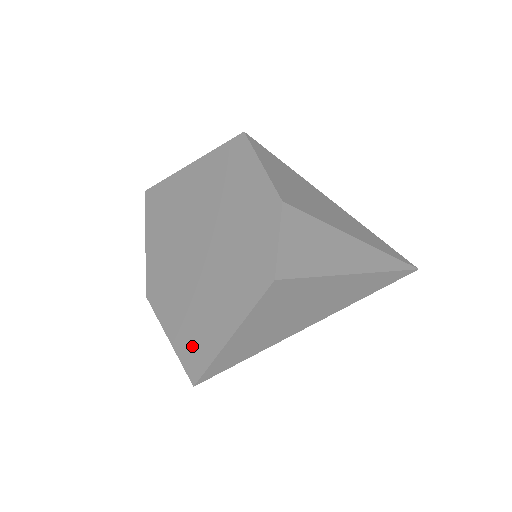
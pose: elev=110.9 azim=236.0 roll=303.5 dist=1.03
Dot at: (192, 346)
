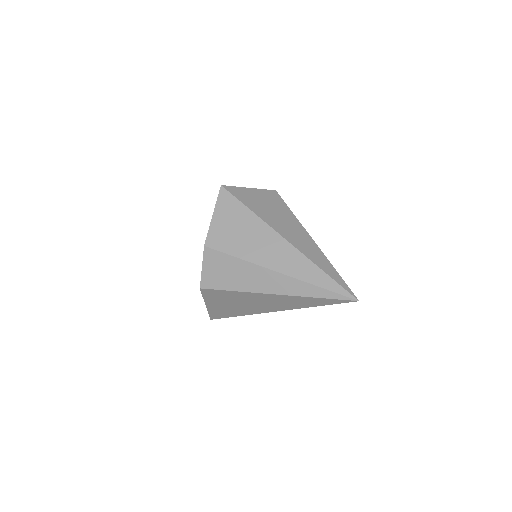
Dot at: occluded
